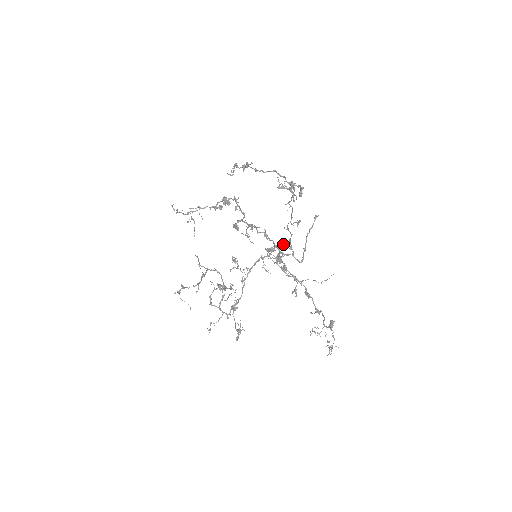
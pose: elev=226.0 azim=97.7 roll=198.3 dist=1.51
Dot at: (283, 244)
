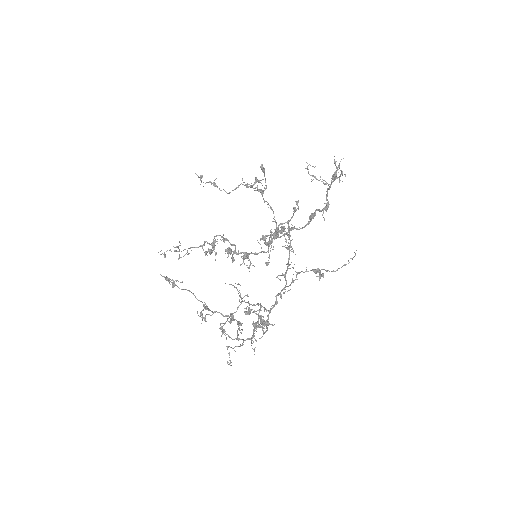
Dot at: (288, 259)
